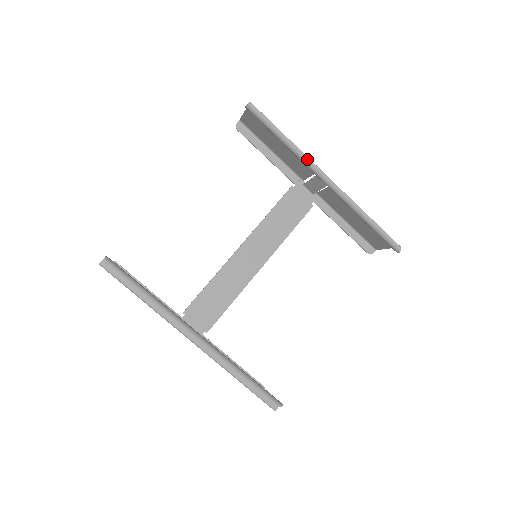
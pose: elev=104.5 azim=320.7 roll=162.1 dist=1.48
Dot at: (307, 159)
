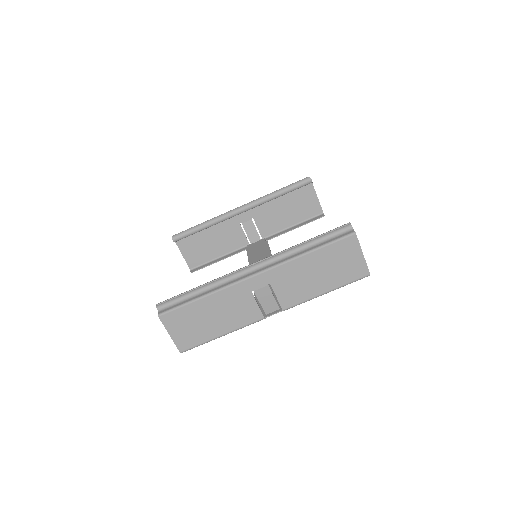
Dot at: (221, 215)
